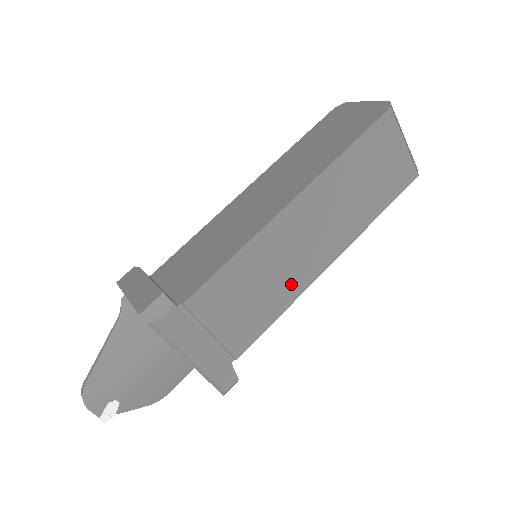
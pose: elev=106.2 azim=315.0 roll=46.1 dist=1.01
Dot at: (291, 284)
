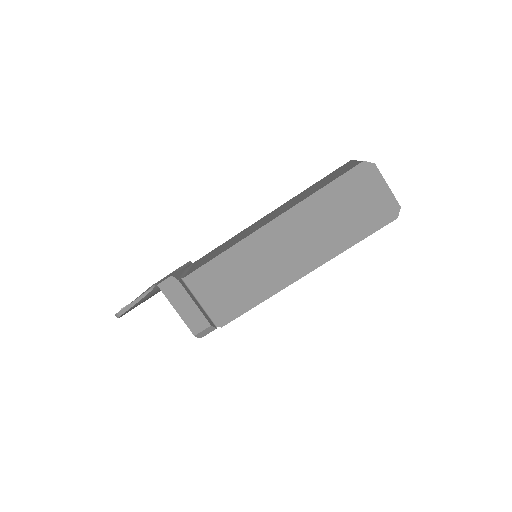
Dot at: occluded
